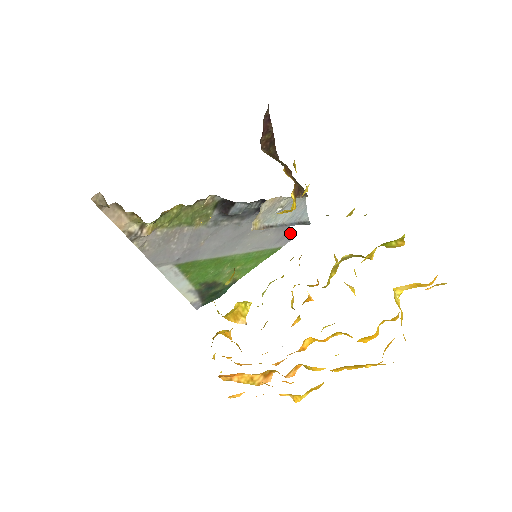
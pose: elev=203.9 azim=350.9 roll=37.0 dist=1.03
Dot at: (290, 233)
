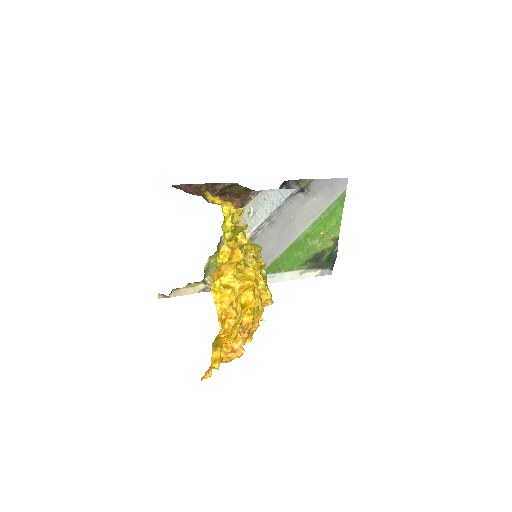
Dot at: (337, 179)
